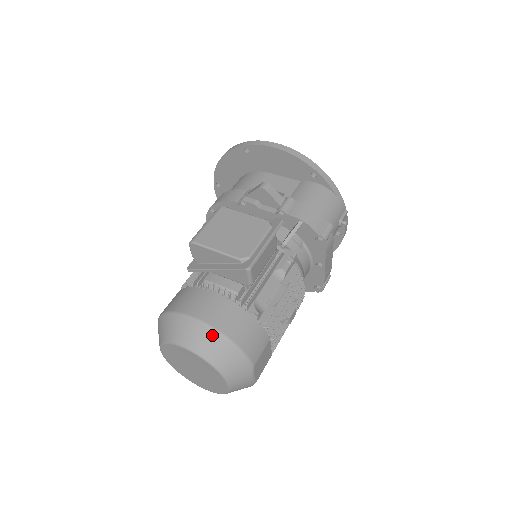
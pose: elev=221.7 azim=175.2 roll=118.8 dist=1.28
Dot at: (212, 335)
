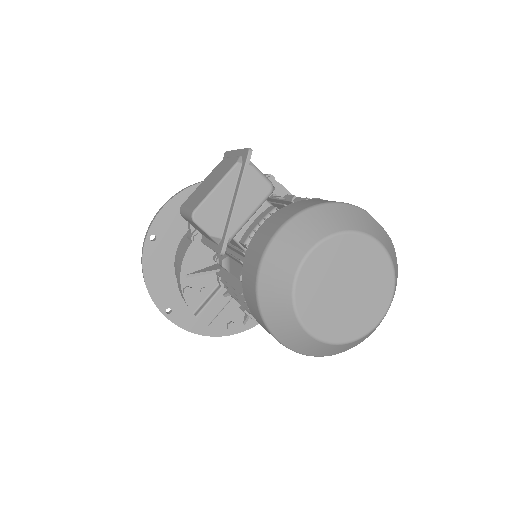
Dot at: (306, 216)
